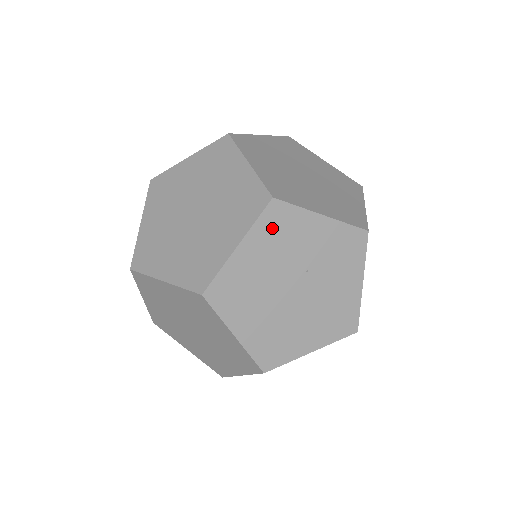
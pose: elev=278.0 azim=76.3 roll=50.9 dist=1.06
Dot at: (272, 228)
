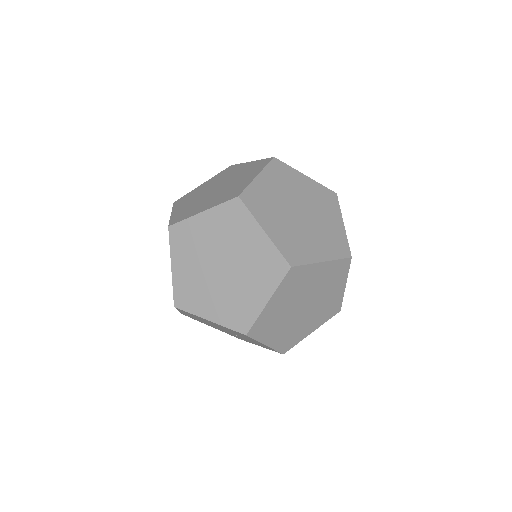
Dot at: (234, 331)
